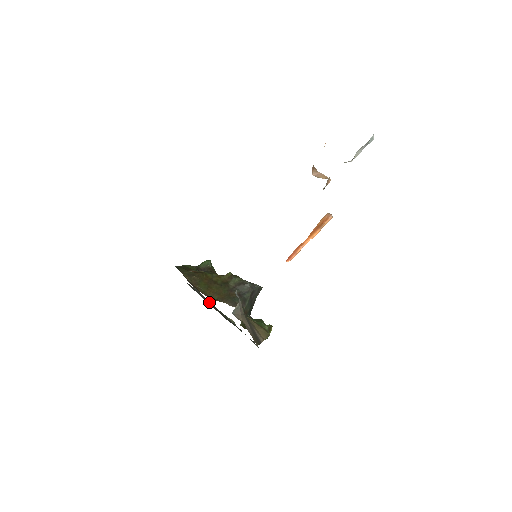
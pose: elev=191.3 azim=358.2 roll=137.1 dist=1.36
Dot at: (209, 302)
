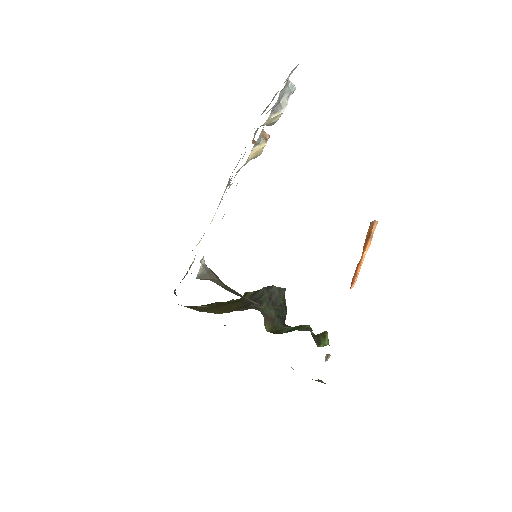
Dot at: occluded
